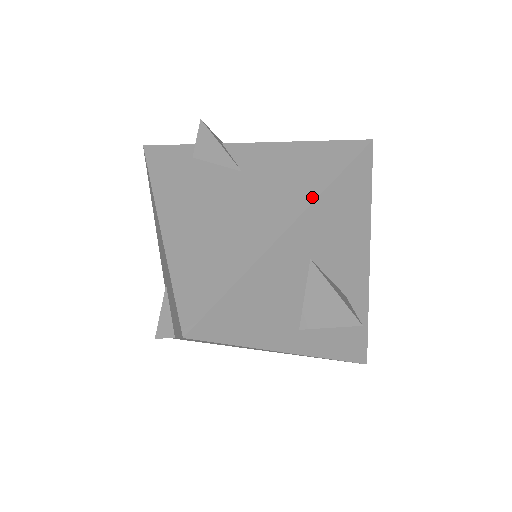
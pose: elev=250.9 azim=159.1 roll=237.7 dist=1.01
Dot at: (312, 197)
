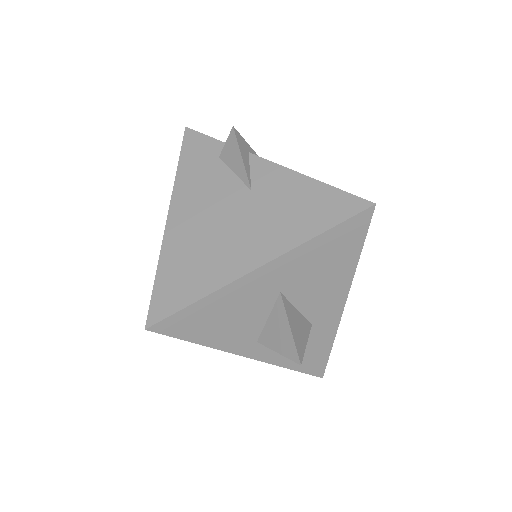
Dot at: (295, 243)
